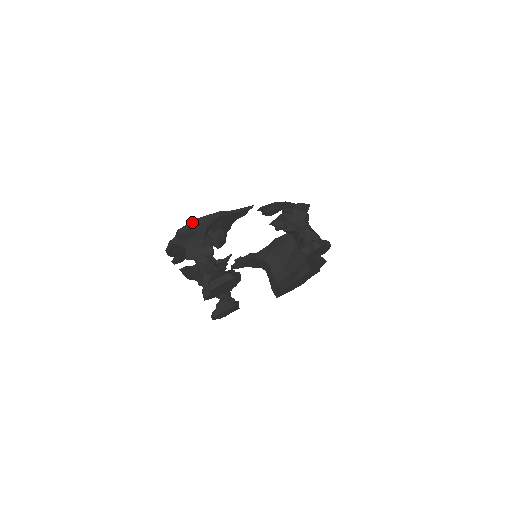
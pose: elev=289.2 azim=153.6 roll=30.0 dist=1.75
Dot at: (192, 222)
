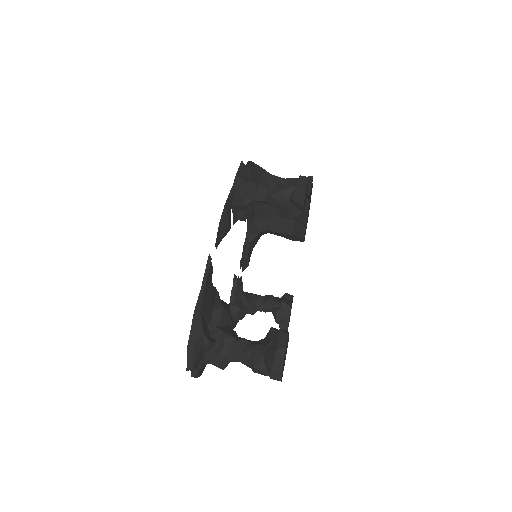
Dot at: (188, 351)
